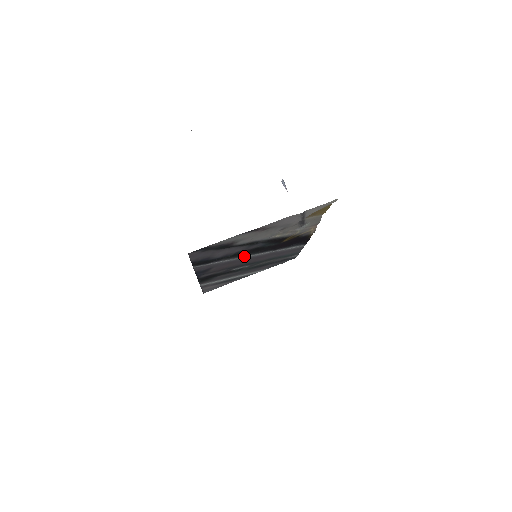
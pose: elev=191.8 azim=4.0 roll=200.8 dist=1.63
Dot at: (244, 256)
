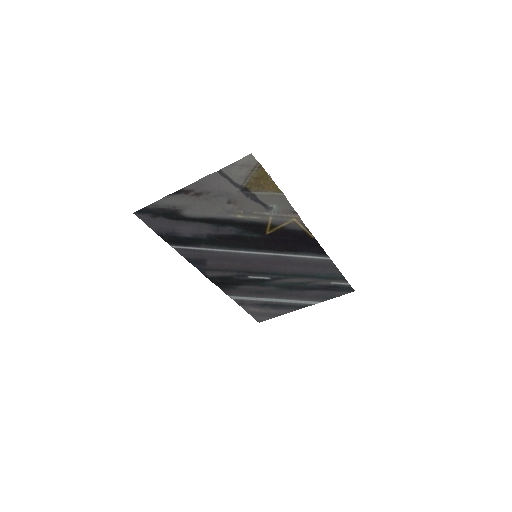
Dot at: (234, 249)
